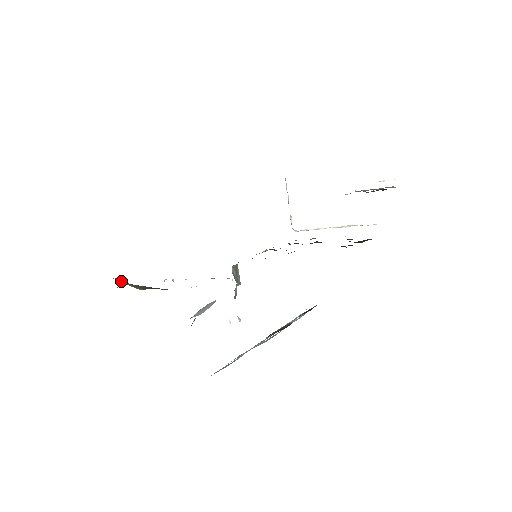
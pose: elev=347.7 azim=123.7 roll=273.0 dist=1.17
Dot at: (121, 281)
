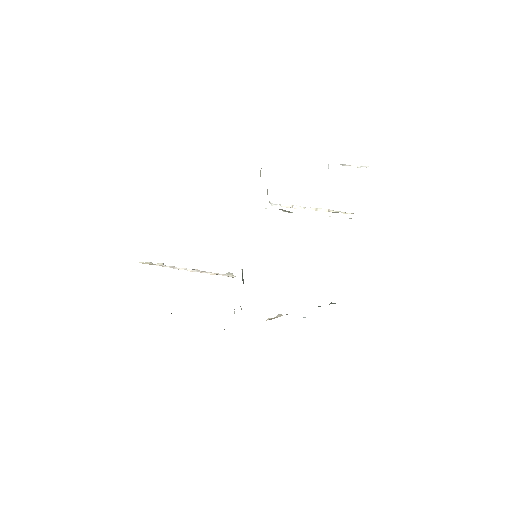
Dot at: occluded
